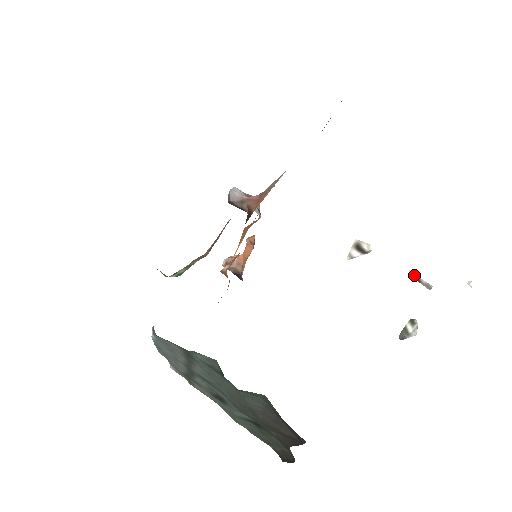
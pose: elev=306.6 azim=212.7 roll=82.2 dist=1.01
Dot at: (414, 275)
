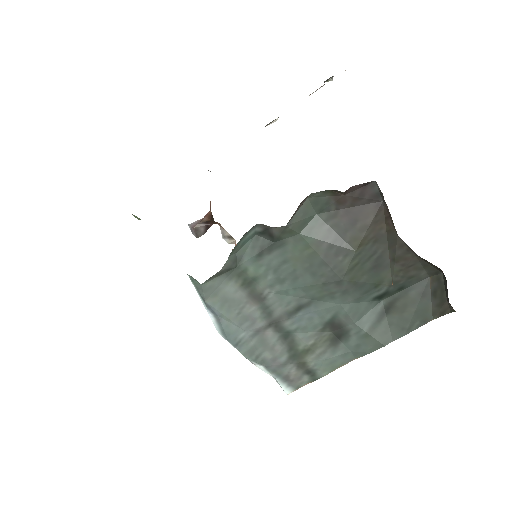
Dot at: occluded
